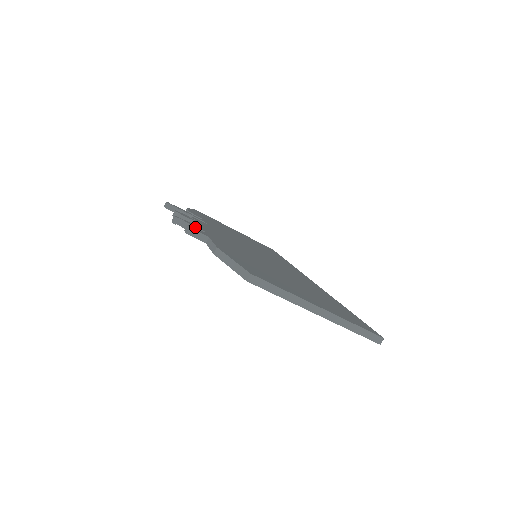
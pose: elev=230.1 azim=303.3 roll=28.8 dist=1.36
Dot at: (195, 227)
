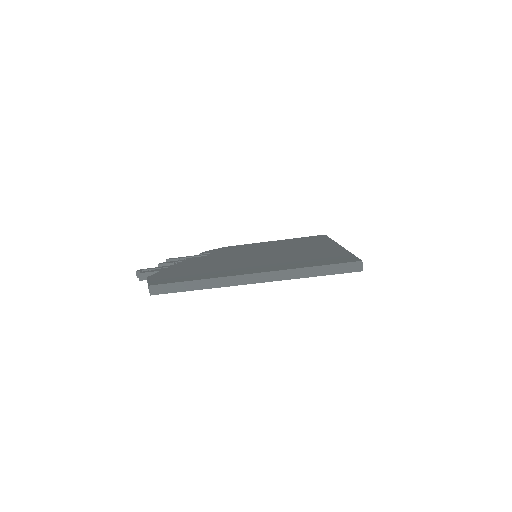
Dot at: (160, 268)
